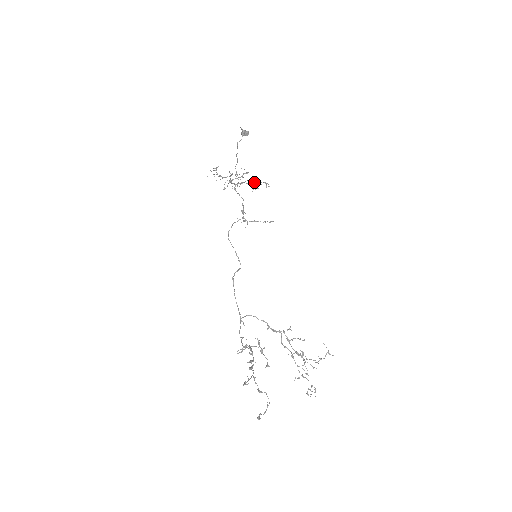
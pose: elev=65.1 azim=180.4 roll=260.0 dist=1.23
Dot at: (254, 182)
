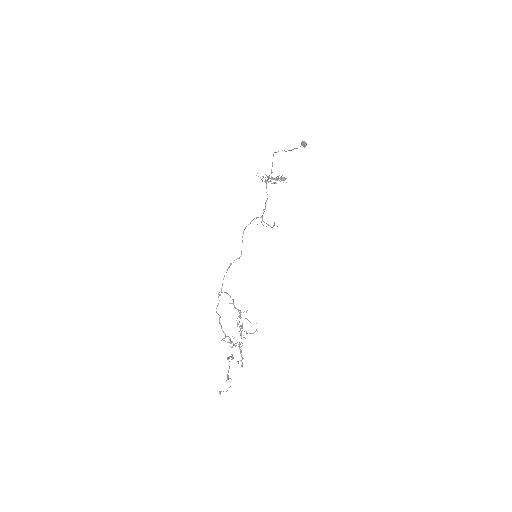
Dot at: (280, 177)
